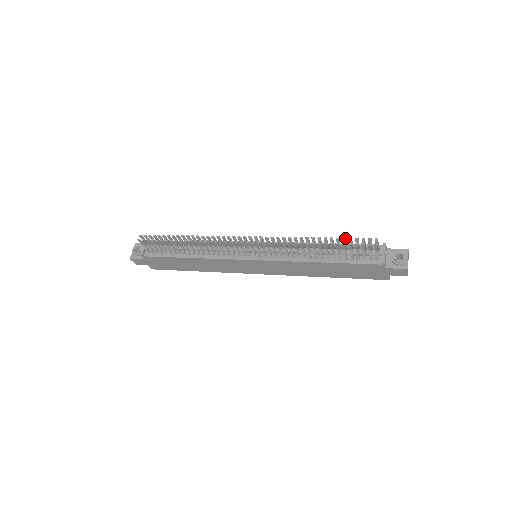
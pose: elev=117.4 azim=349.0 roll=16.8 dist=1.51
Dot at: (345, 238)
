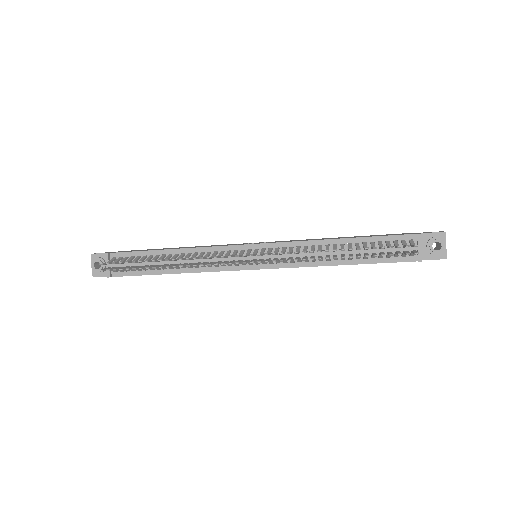
Dot at: (376, 248)
